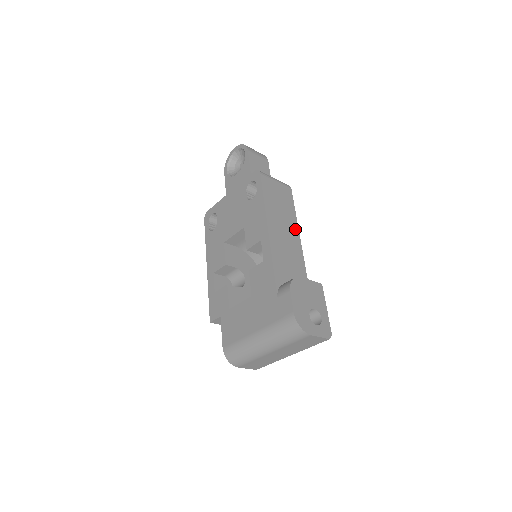
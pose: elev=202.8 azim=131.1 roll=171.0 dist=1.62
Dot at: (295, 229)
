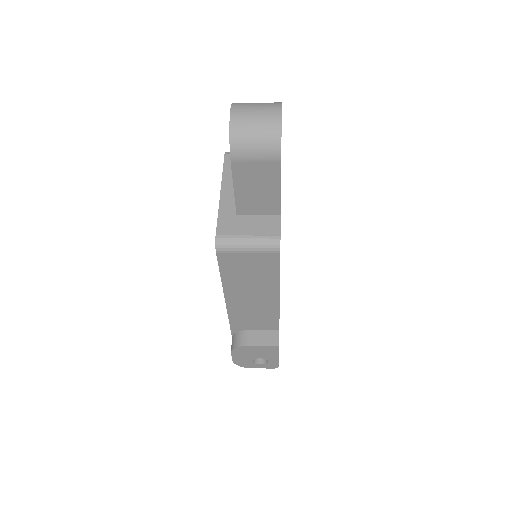
Dot at: (273, 293)
